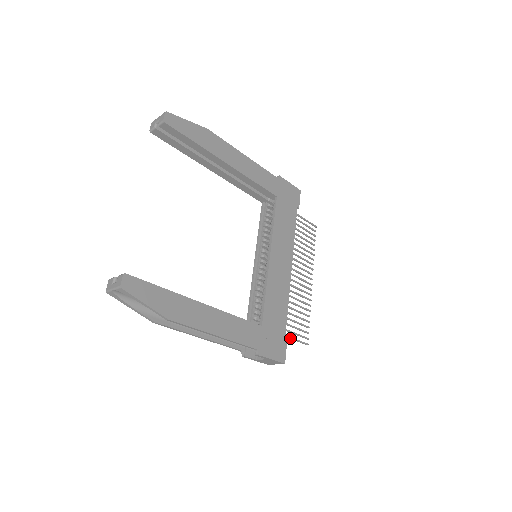
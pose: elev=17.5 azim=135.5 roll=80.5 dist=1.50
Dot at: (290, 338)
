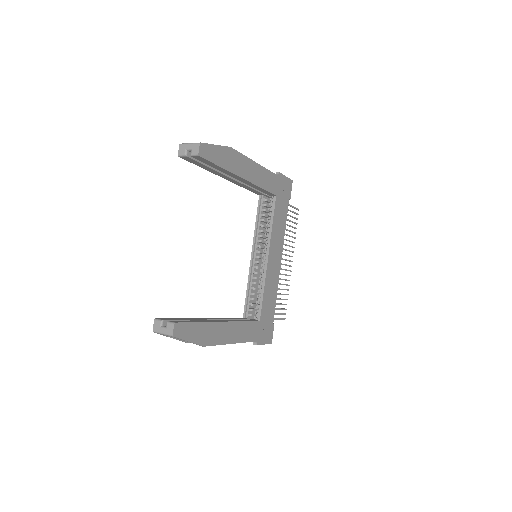
Dot at: (275, 319)
